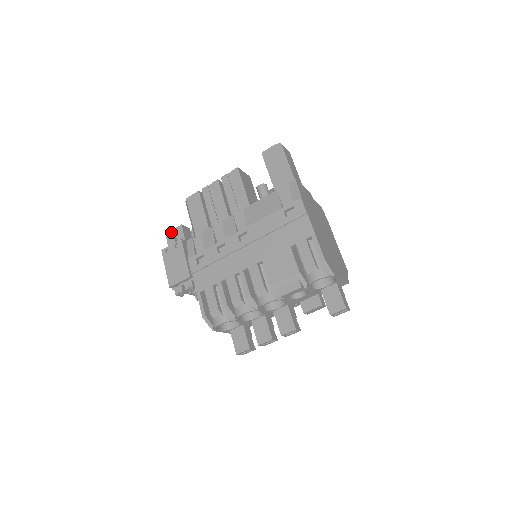
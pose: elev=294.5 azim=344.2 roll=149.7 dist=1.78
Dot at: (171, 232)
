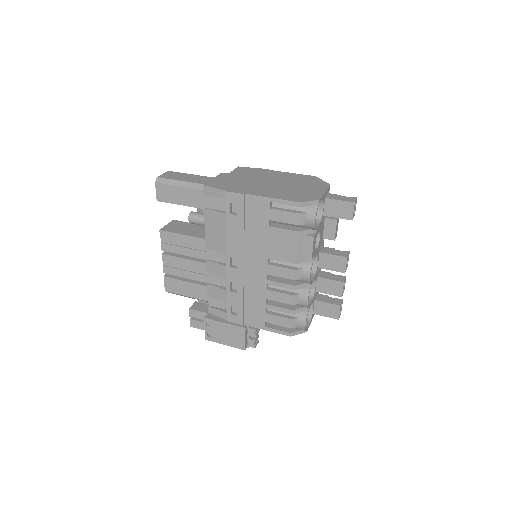
Dot at: (191, 321)
